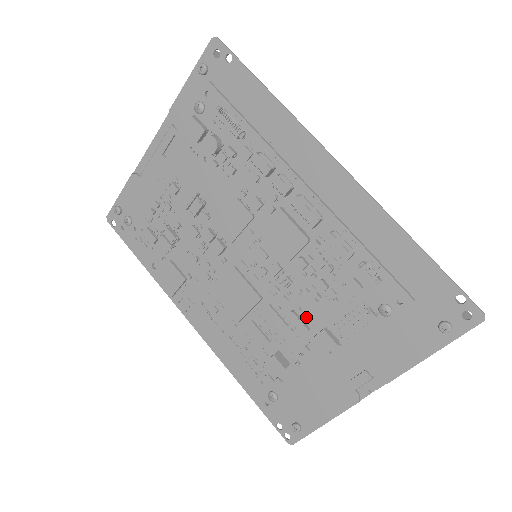
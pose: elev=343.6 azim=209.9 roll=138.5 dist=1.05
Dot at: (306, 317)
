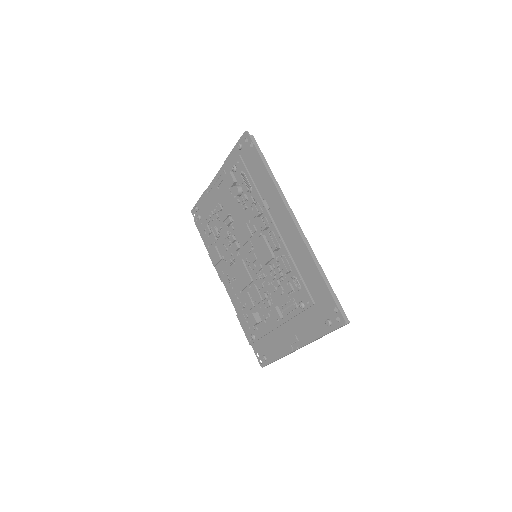
Dot at: (270, 298)
